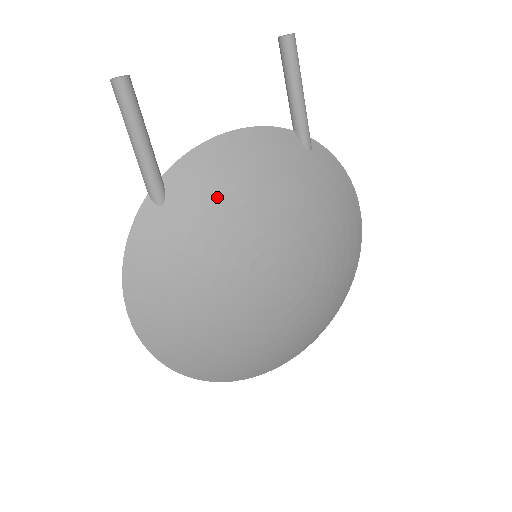
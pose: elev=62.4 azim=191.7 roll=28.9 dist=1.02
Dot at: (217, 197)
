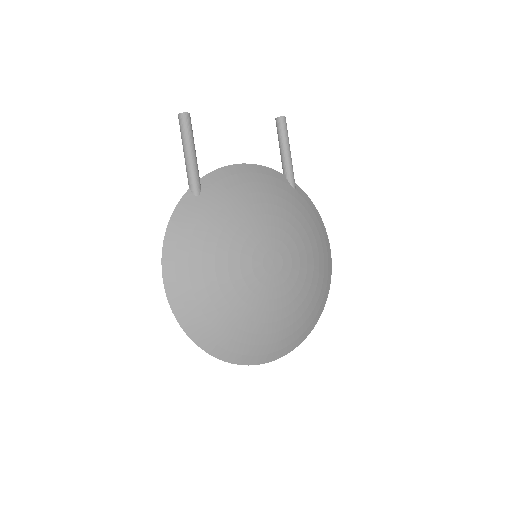
Dot at: (235, 197)
